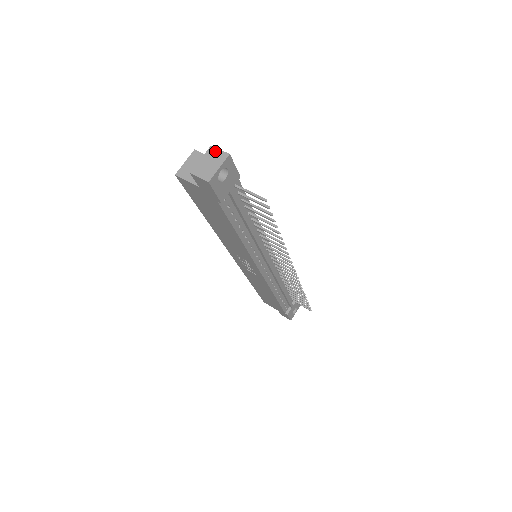
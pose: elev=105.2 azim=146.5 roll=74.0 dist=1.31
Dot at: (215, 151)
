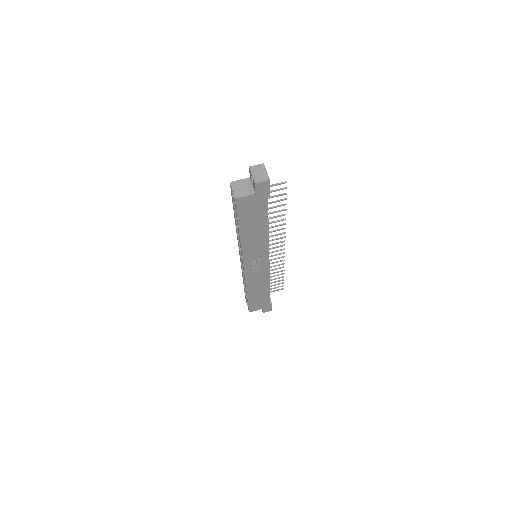
Dot at: (255, 167)
